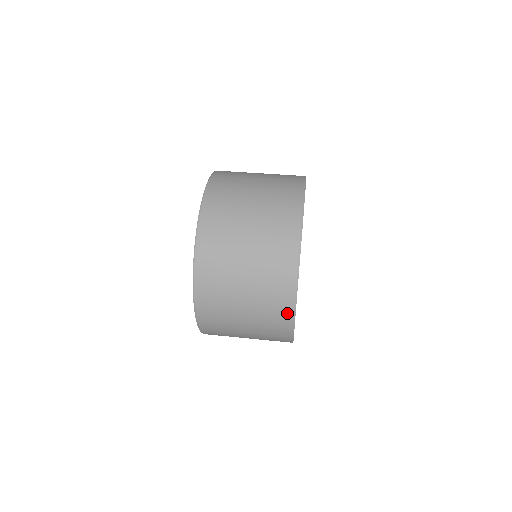
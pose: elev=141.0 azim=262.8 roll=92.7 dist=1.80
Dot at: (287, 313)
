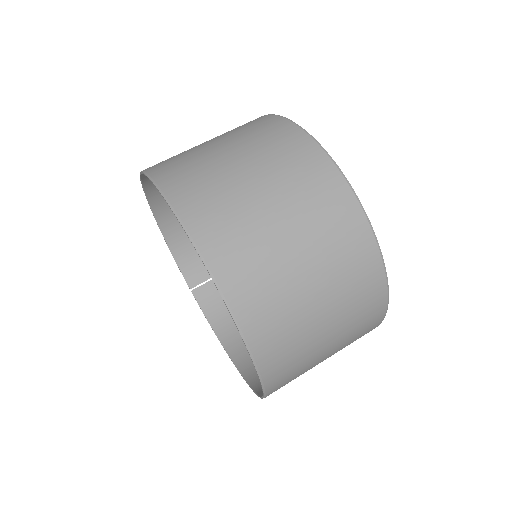
Dot at: occluded
